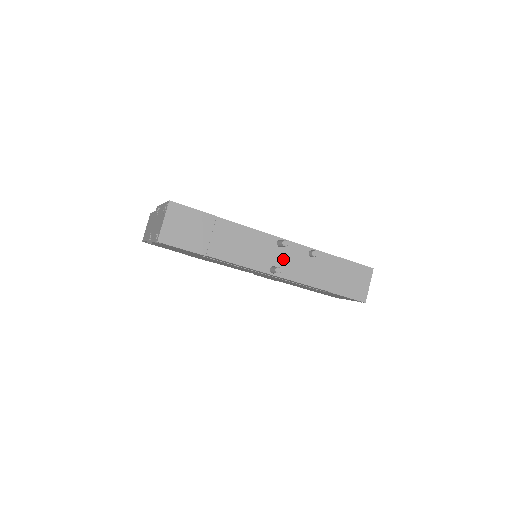
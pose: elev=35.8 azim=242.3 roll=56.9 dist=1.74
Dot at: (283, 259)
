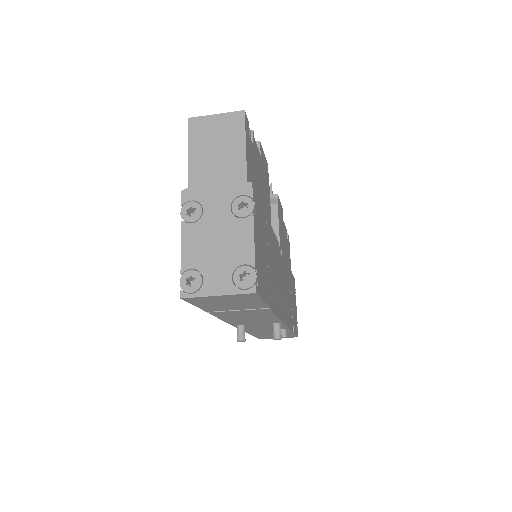
Dot at: (259, 326)
